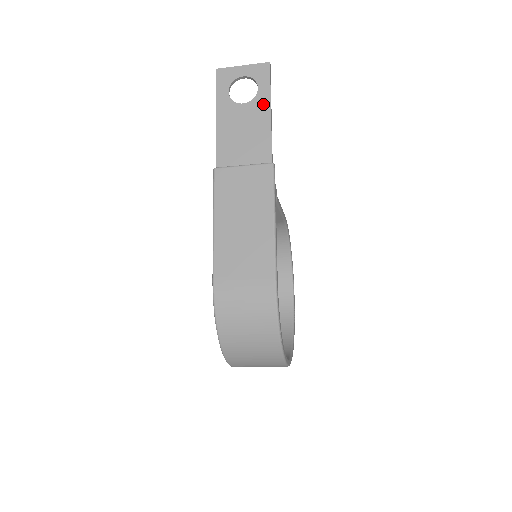
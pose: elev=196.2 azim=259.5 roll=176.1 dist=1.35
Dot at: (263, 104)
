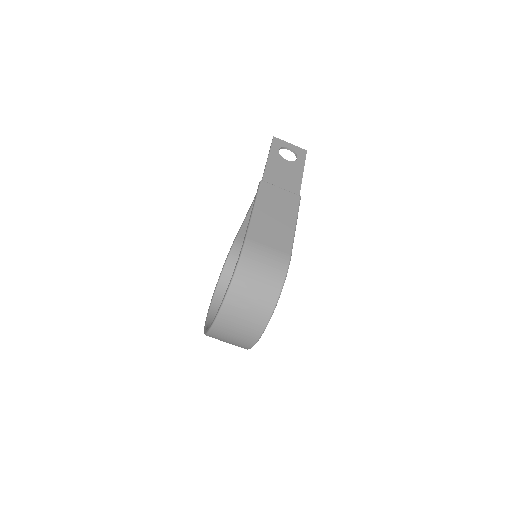
Dot at: (299, 166)
